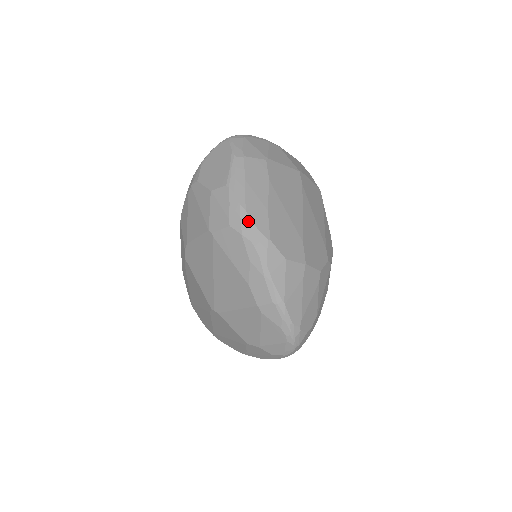
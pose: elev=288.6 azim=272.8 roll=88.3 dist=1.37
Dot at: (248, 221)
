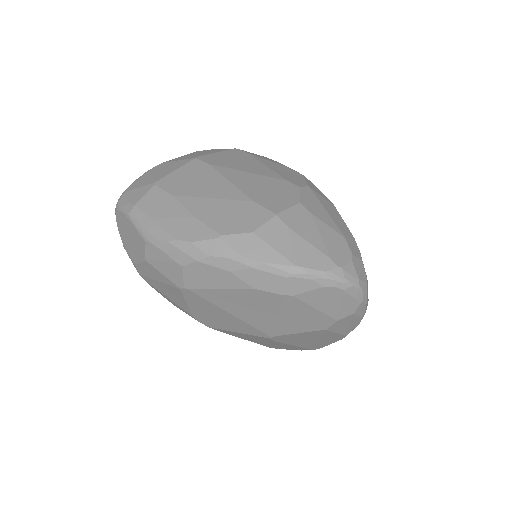
Dot at: (188, 245)
